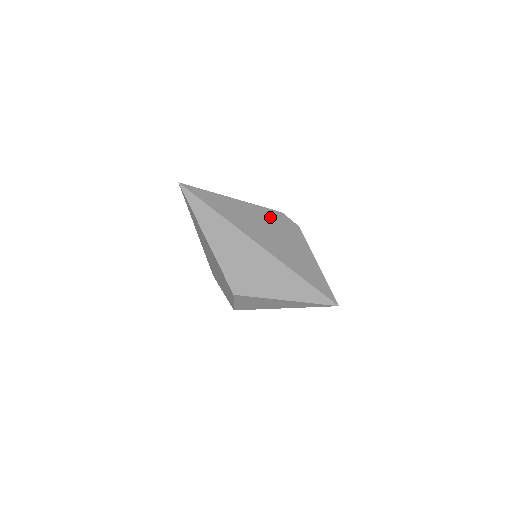
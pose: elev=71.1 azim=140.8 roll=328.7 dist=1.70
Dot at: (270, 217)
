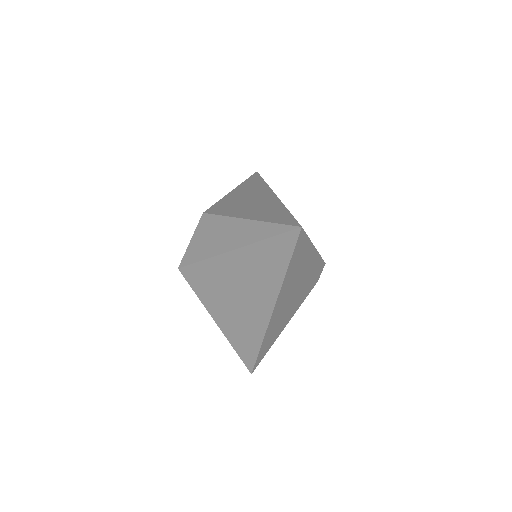
Dot at: occluded
